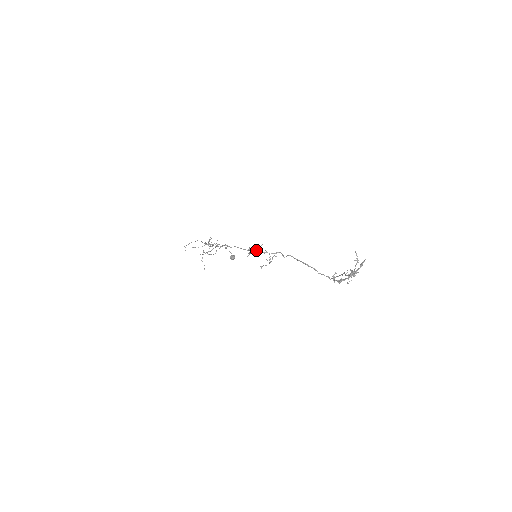
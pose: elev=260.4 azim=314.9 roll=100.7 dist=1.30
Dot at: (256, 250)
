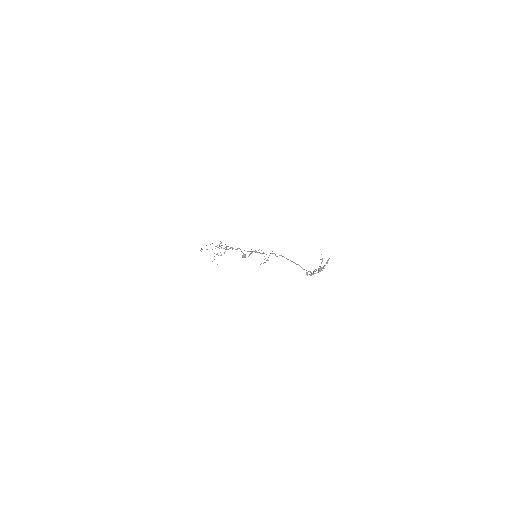
Dot at: (256, 251)
